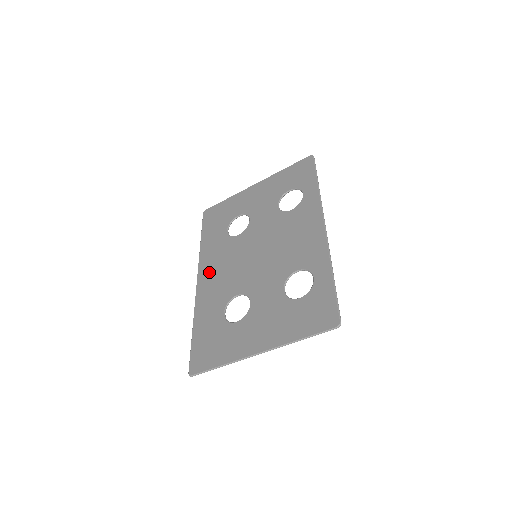
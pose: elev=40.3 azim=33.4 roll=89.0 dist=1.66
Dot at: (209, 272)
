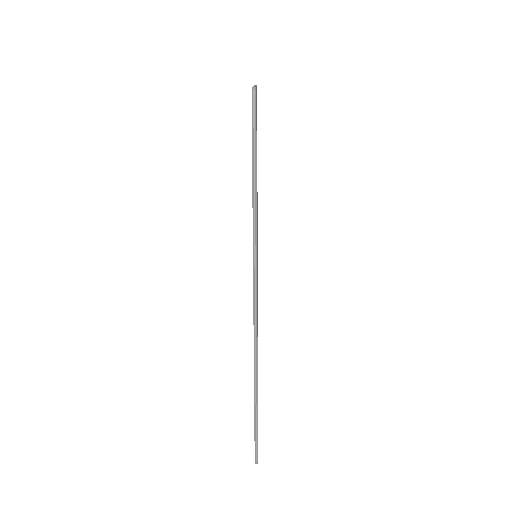
Dot at: occluded
